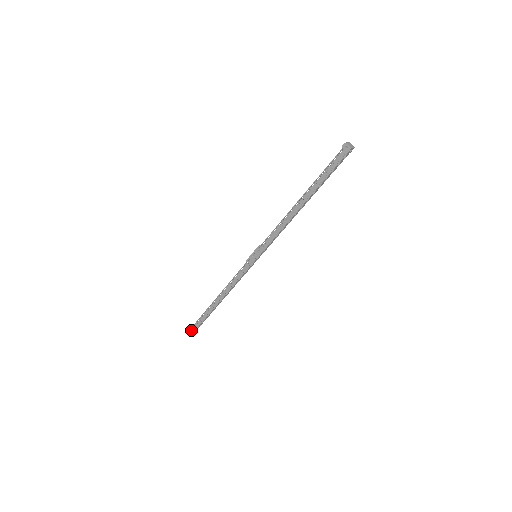
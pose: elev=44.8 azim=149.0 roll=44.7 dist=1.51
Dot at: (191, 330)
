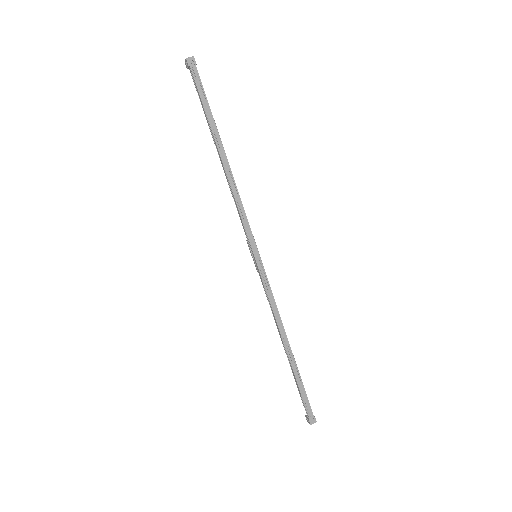
Dot at: occluded
